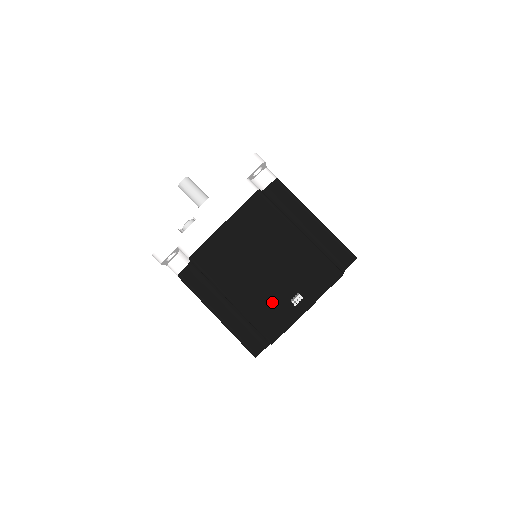
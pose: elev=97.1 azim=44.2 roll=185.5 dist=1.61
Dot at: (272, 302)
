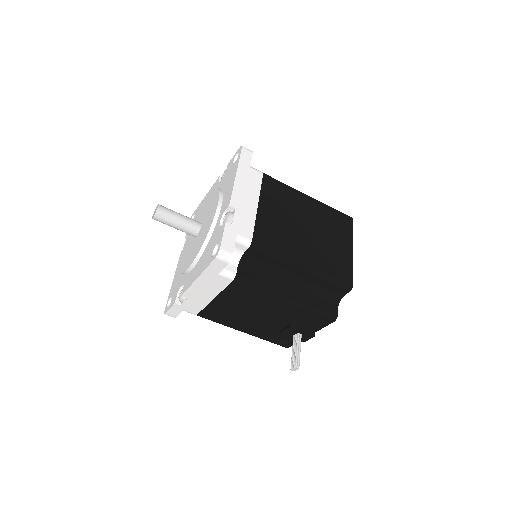
Dot at: (278, 333)
